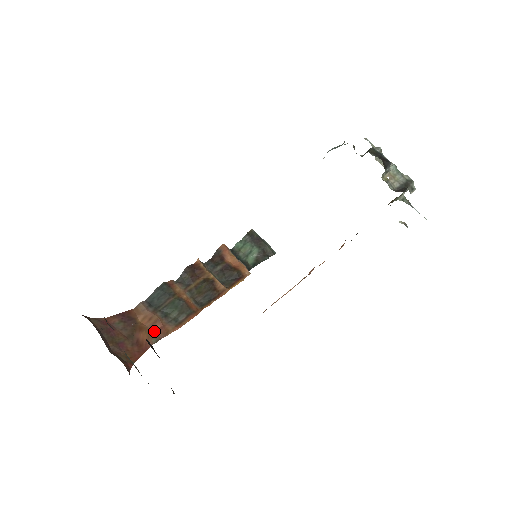
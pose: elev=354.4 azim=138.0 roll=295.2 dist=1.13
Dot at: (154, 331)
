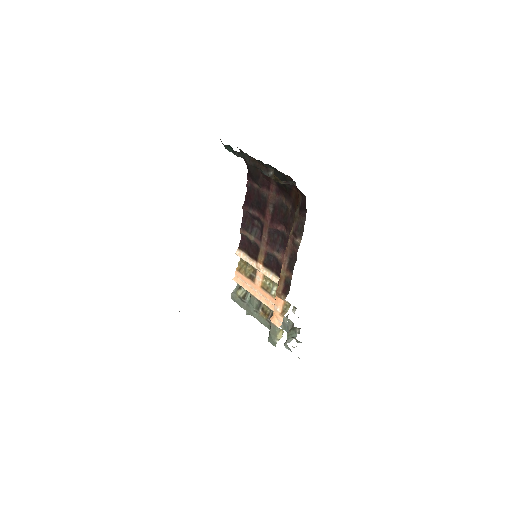
Dot at: occluded
